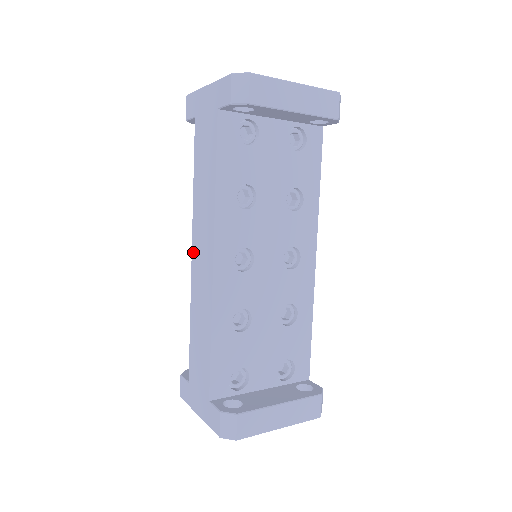
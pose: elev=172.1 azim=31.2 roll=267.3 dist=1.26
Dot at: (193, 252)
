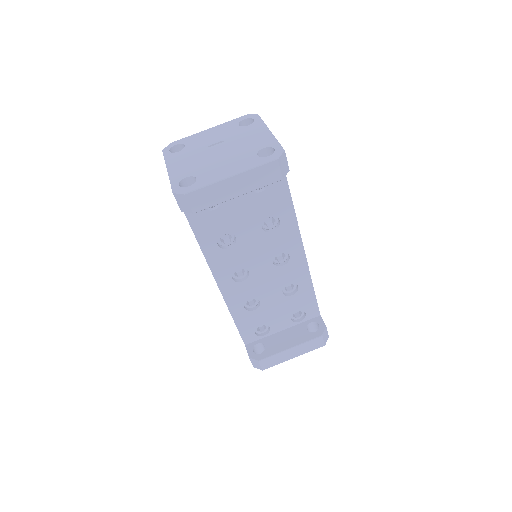
Dot at: occluded
